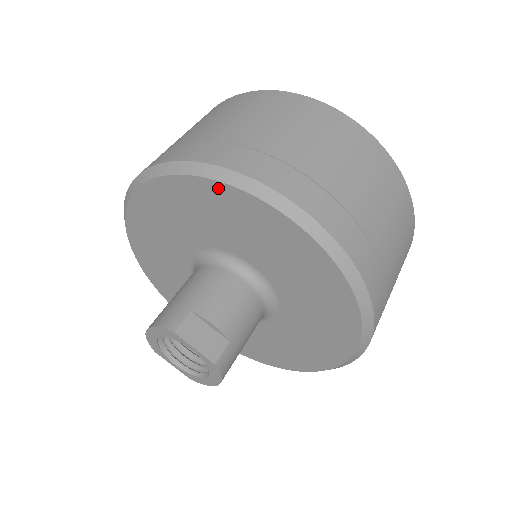
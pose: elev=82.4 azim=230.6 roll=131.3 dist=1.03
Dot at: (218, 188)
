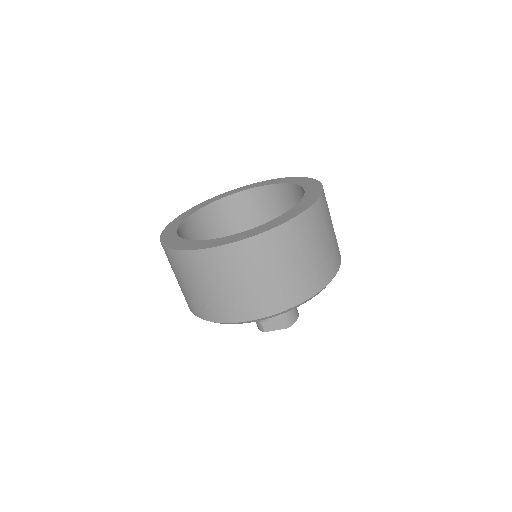
Dot at: occluded
